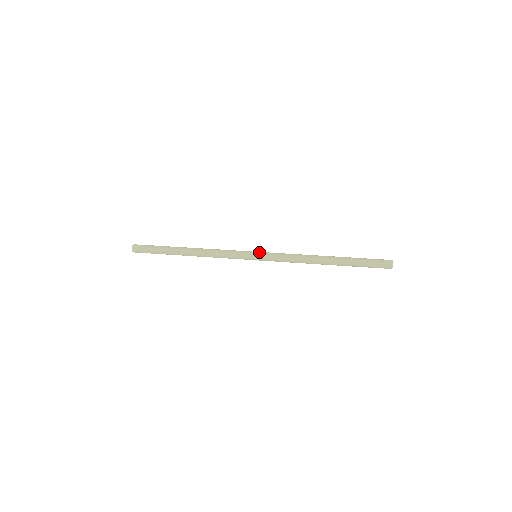
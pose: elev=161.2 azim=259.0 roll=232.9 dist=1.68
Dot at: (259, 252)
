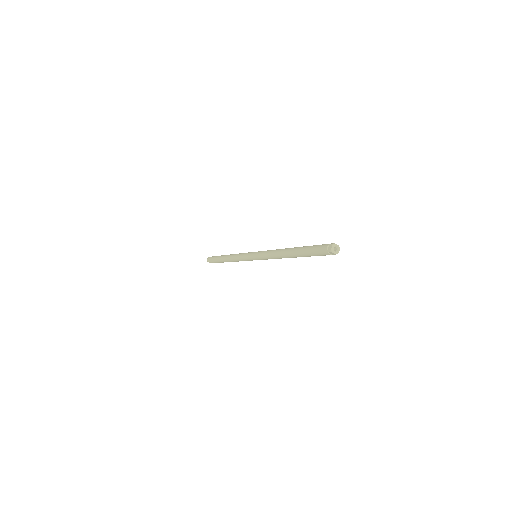
Dot at: occluded
